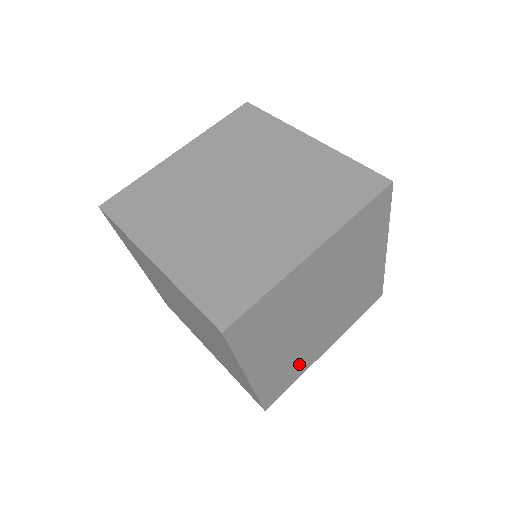
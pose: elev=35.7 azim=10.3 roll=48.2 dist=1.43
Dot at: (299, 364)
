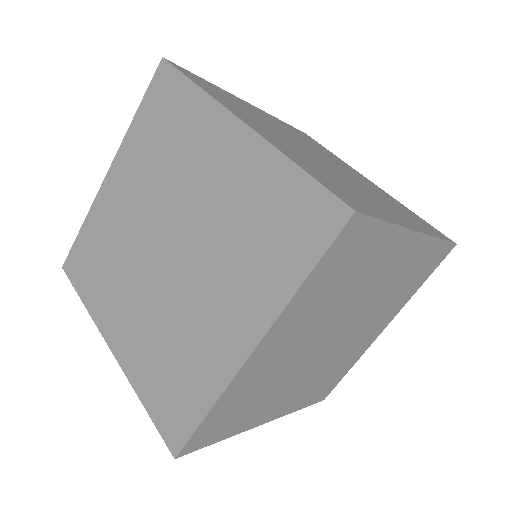
Dot at: (253, 408)
